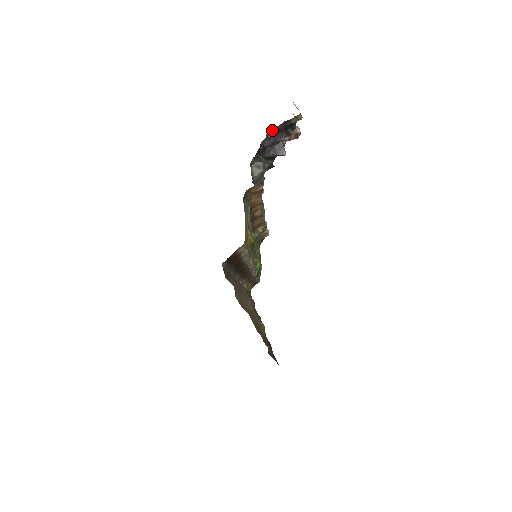
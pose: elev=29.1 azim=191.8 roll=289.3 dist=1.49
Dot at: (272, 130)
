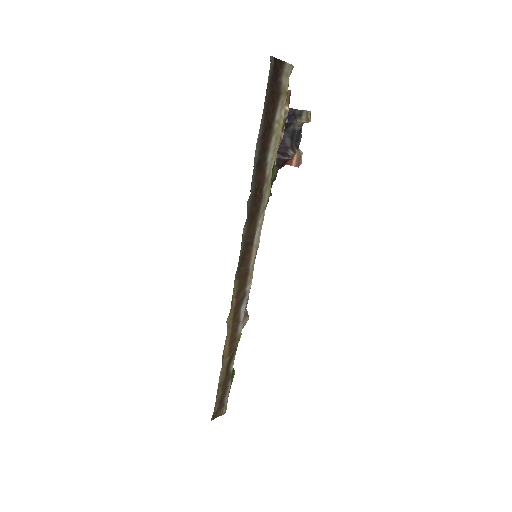
Dot at: occluded
